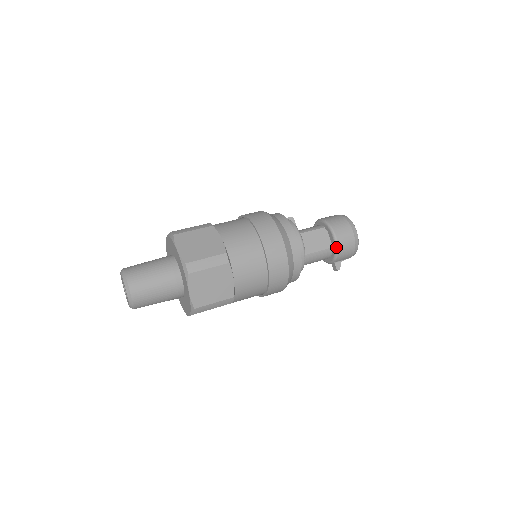
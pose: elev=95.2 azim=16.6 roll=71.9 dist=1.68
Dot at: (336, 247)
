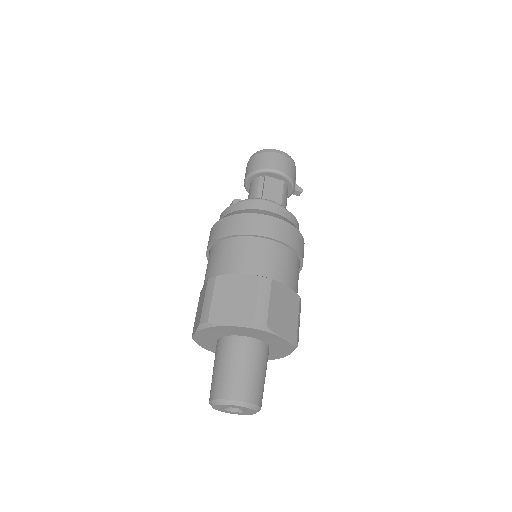
Dot at: (287, 177)
